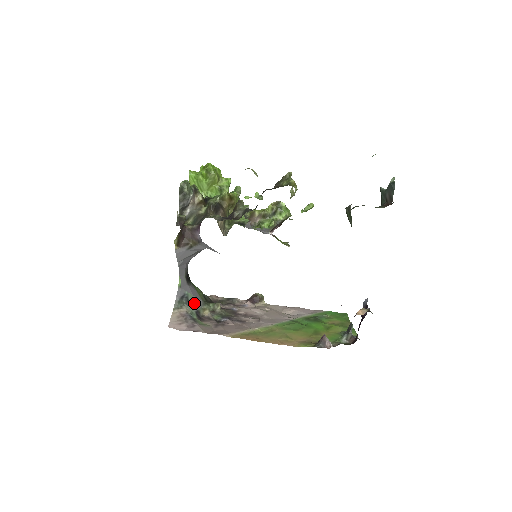
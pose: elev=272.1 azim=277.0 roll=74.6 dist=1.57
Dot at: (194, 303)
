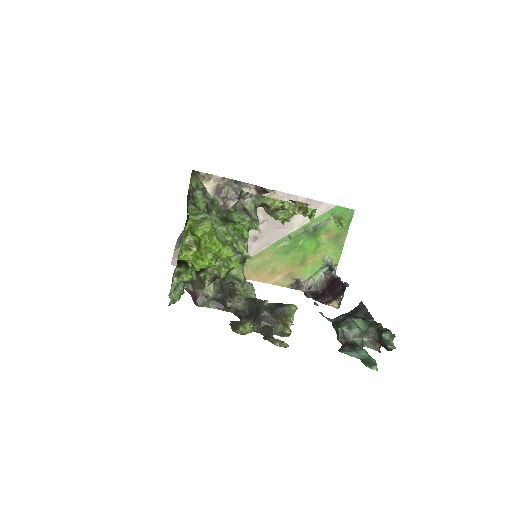
Dot at: occluded
